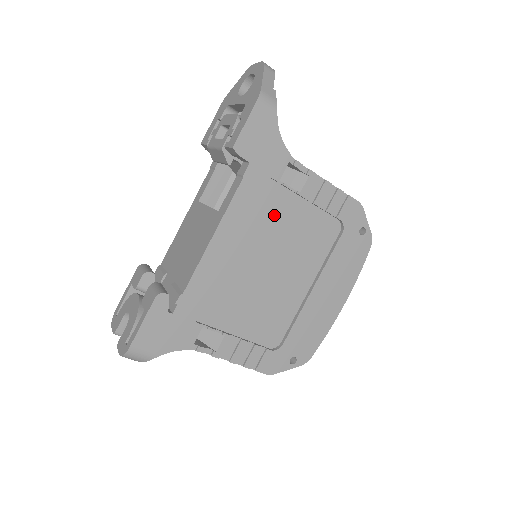
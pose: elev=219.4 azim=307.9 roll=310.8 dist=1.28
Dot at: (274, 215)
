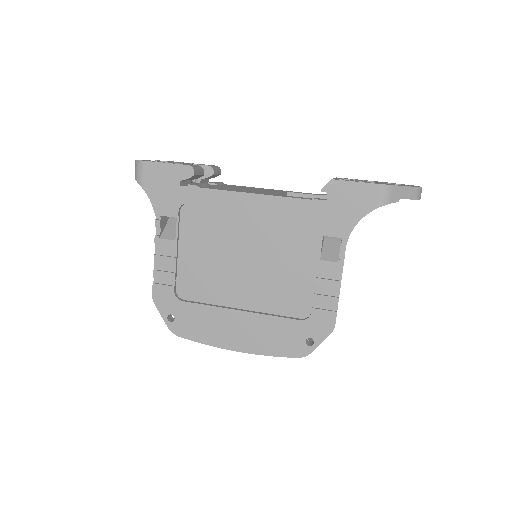
Dot at: (292, 244)
